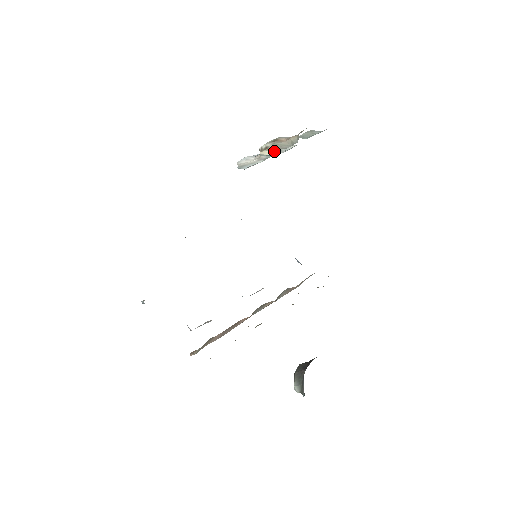
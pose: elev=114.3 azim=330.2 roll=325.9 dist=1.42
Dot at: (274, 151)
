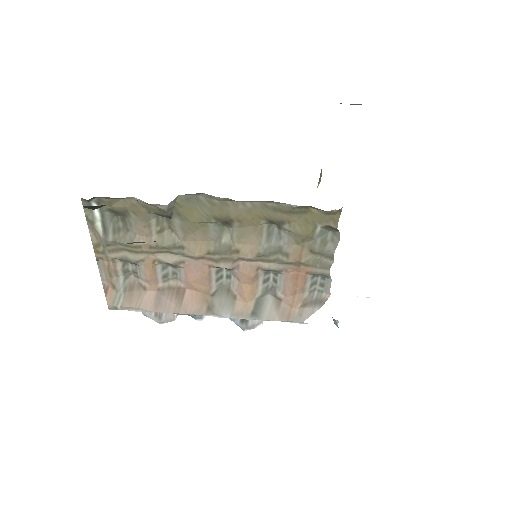
Dot at: occluded
